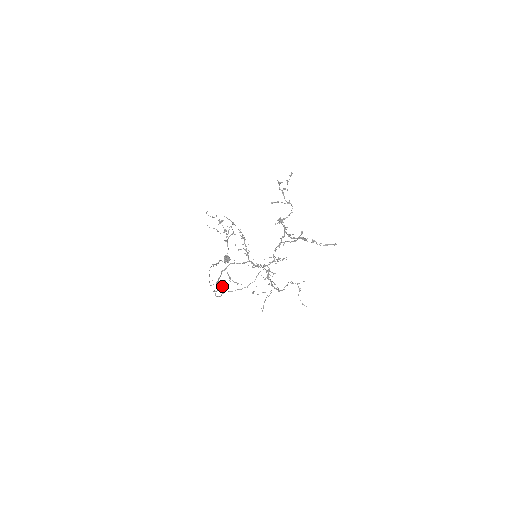
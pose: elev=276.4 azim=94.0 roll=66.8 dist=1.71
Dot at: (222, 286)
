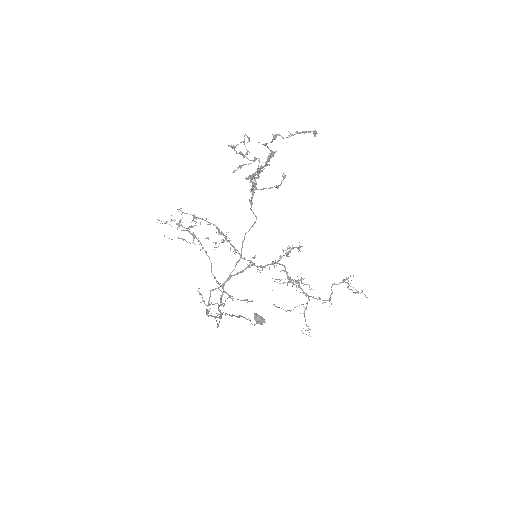
Dot at: occluded
